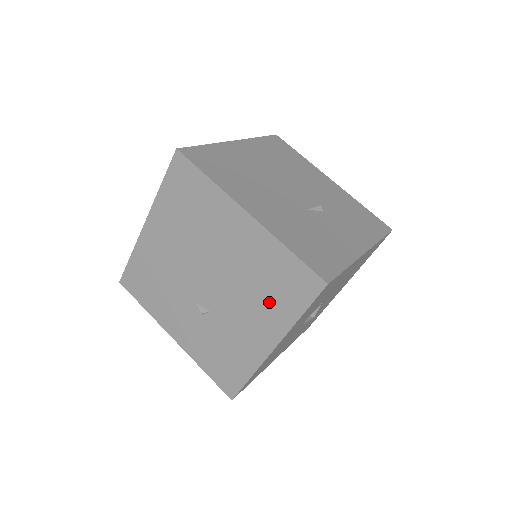
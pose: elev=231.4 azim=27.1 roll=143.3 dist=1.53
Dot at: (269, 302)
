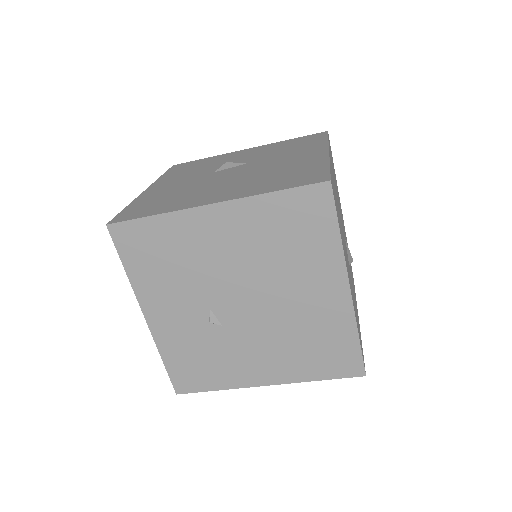
Dot at: (299, 356)
